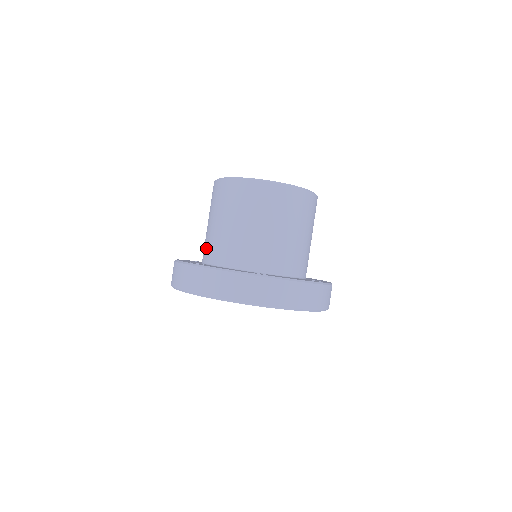
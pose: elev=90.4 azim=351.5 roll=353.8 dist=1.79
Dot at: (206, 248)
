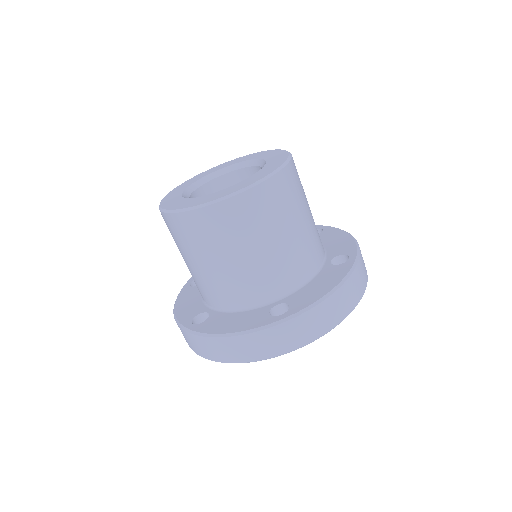
Dot at: occluded
